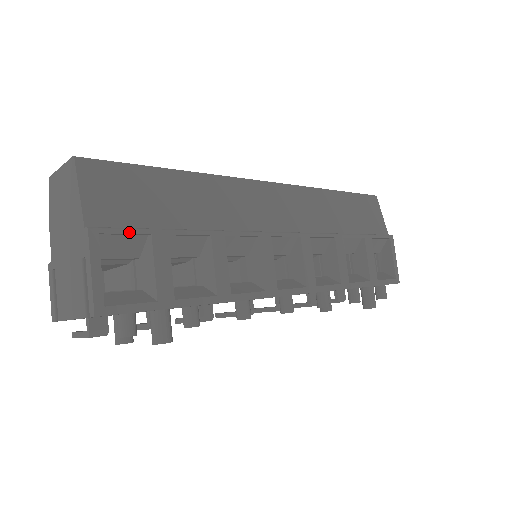
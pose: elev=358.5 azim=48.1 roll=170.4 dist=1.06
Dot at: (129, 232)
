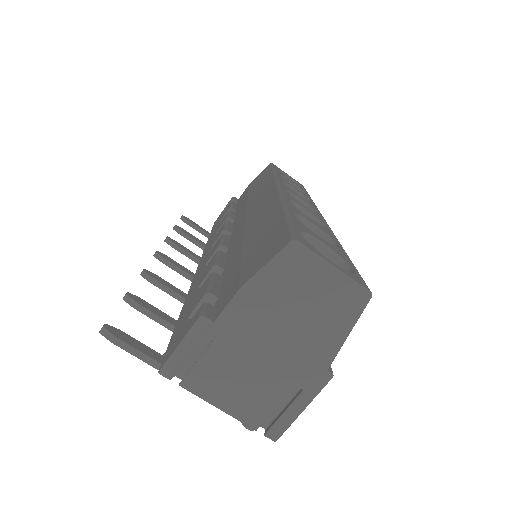
Dot at: occluded
